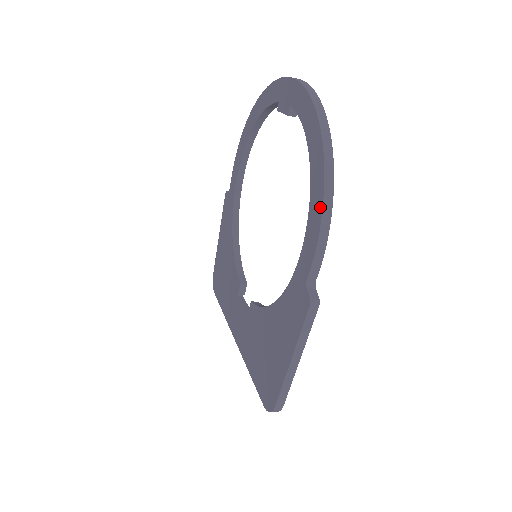
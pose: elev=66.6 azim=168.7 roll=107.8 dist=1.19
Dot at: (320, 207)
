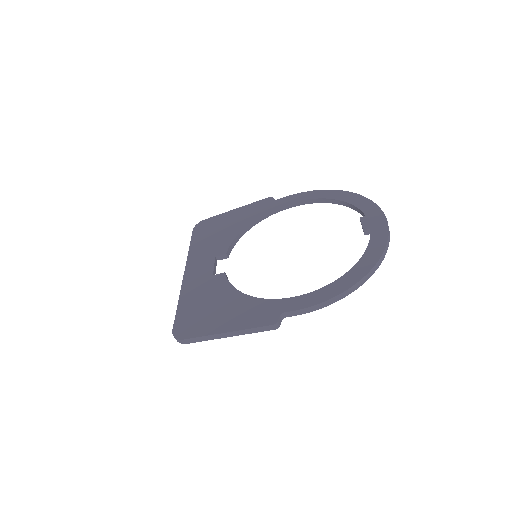
Dot at: (334, 294)
